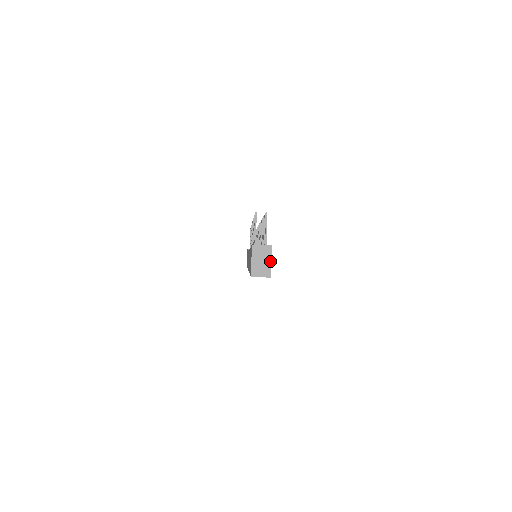
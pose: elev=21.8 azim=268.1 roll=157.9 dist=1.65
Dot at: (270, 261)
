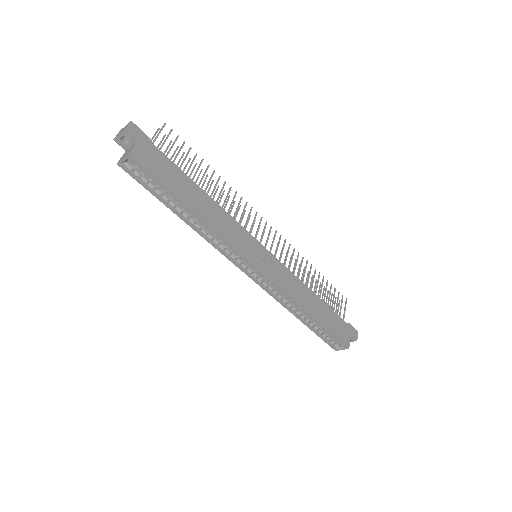
Dot at: (136, 143)
